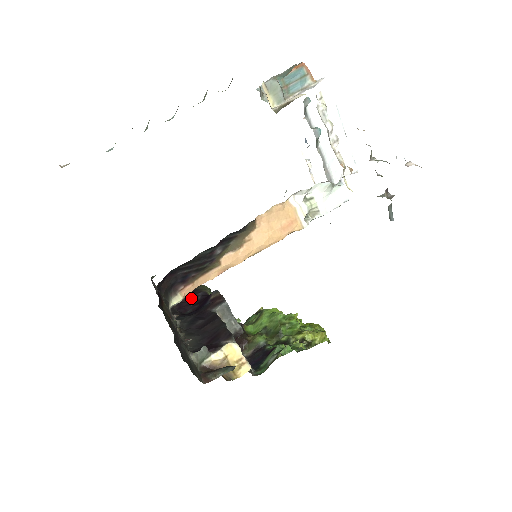
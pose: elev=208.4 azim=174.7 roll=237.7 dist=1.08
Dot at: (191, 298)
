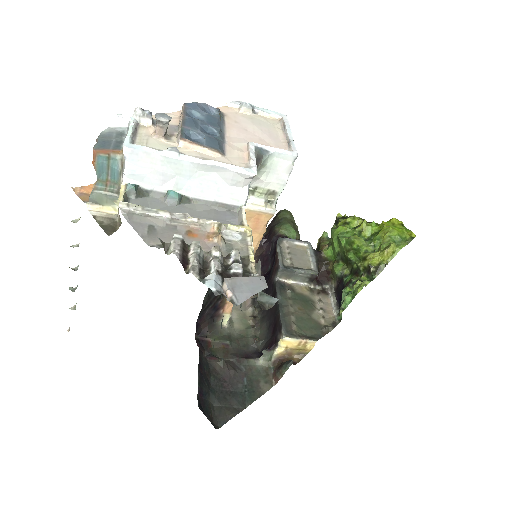
Dot at: (269, 245)
